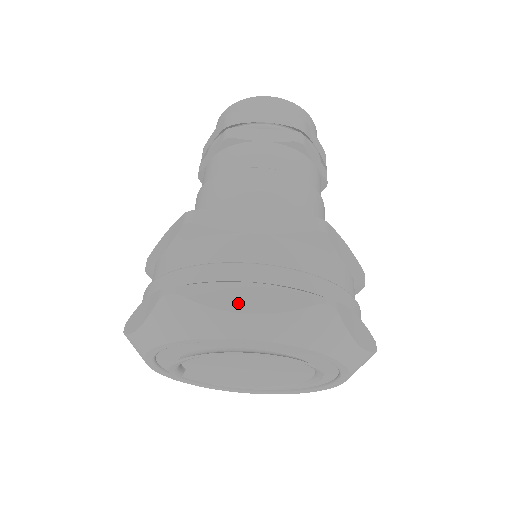
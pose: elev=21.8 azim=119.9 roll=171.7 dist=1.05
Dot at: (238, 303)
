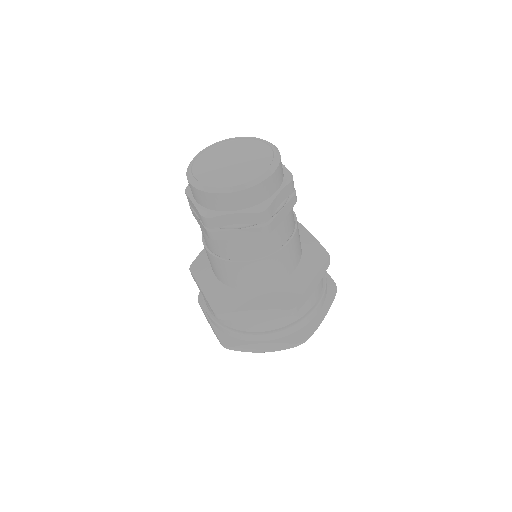
Dot at: (259, 350)
